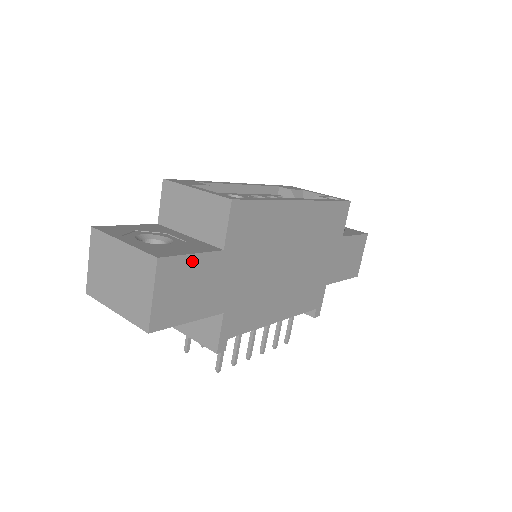
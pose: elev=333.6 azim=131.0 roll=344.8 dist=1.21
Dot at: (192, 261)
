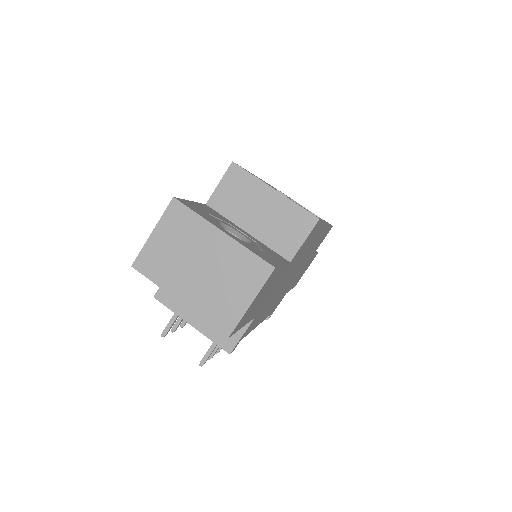
Dot at: (279, 271)
